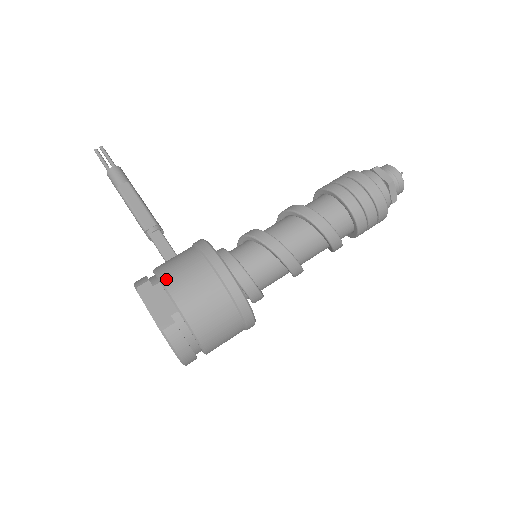
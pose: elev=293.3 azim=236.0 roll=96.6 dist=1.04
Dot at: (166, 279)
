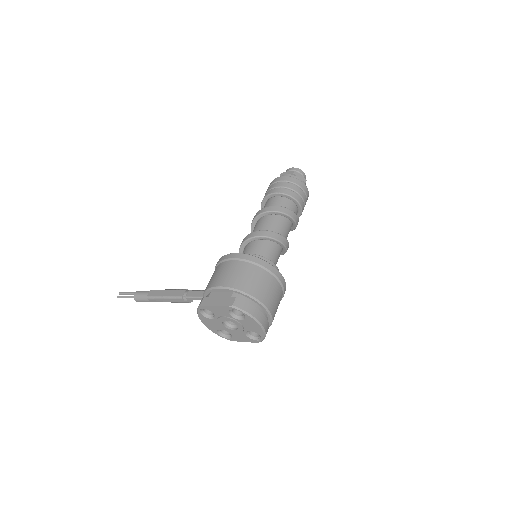
Dot at: (213, 285)
